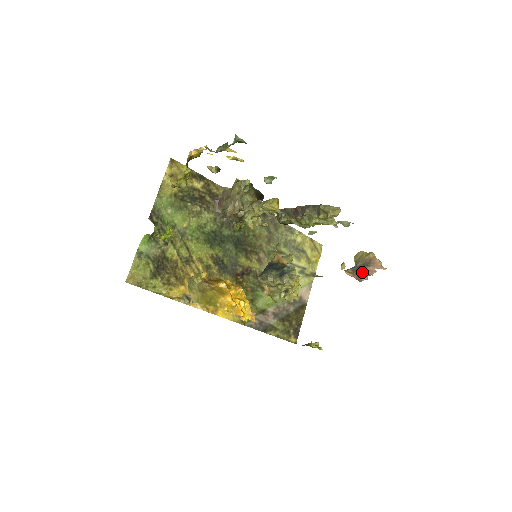
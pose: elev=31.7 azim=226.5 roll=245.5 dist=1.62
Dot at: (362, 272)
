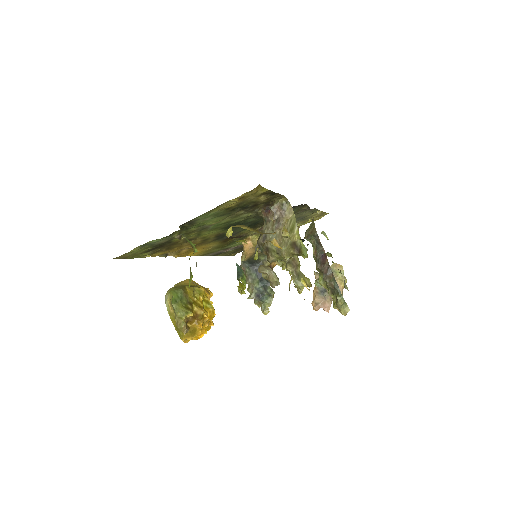
Dot at: (320, 302)
